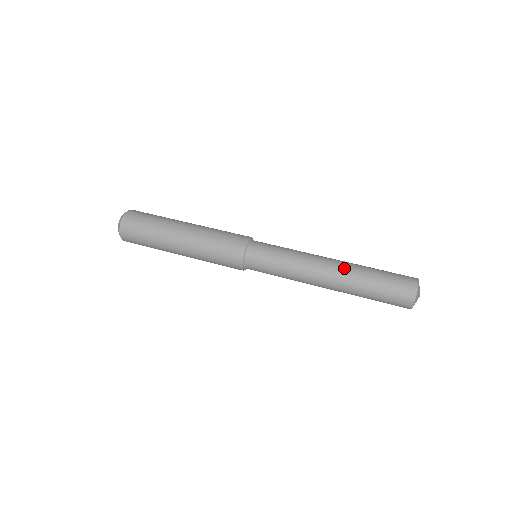
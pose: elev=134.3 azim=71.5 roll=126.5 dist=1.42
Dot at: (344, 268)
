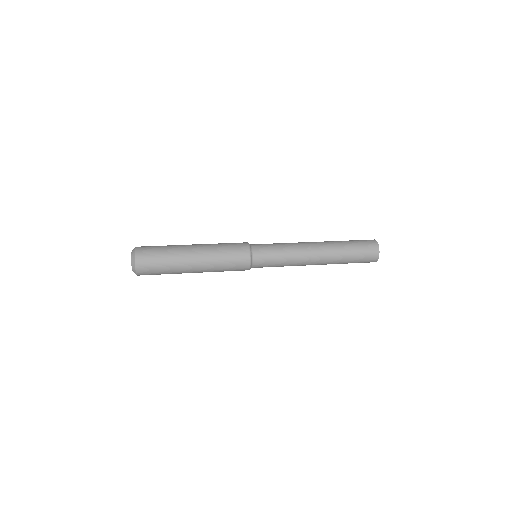
Dot at: (327, 247)
